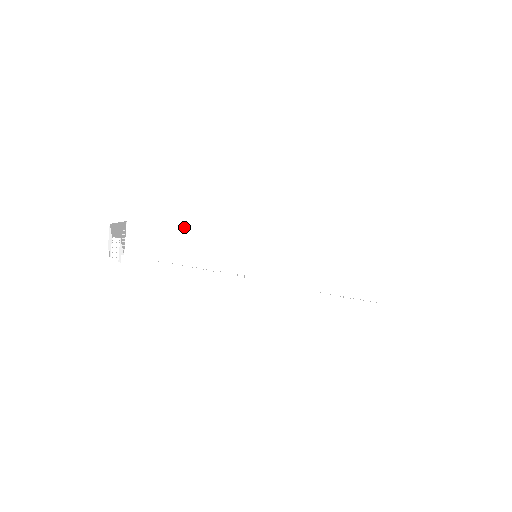
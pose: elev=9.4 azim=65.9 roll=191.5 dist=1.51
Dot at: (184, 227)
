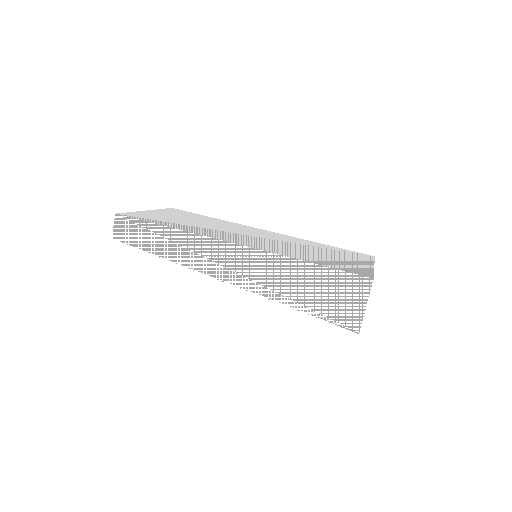
Dot at: (154, 224)
